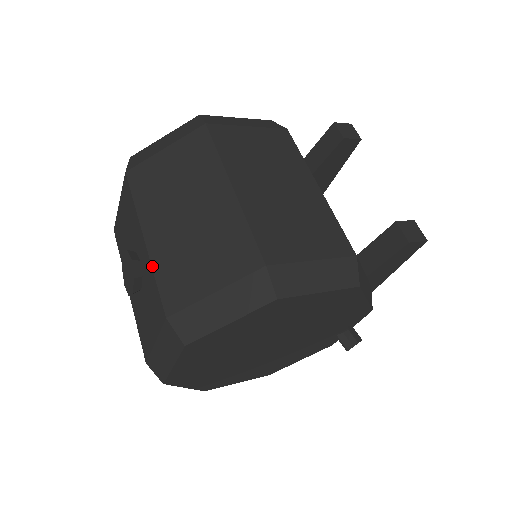
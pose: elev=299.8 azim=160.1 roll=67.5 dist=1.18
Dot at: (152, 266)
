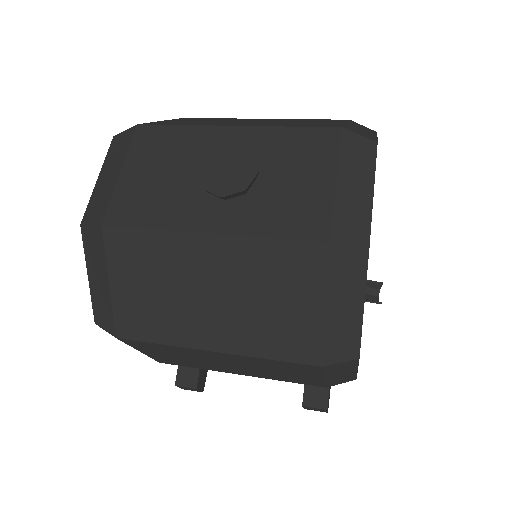
Dot at: (274, 126)
